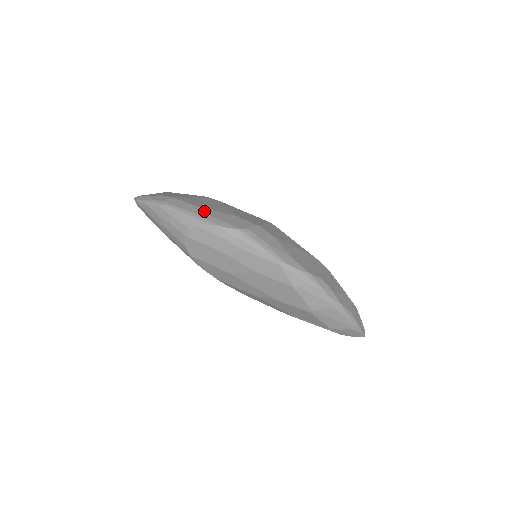
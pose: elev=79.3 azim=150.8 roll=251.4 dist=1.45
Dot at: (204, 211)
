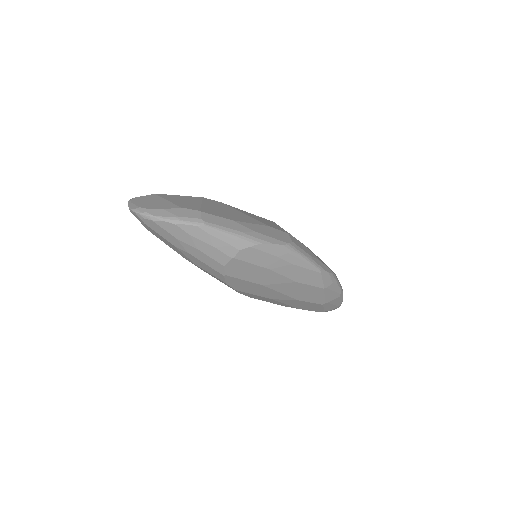
Dot at: (246, 227)
